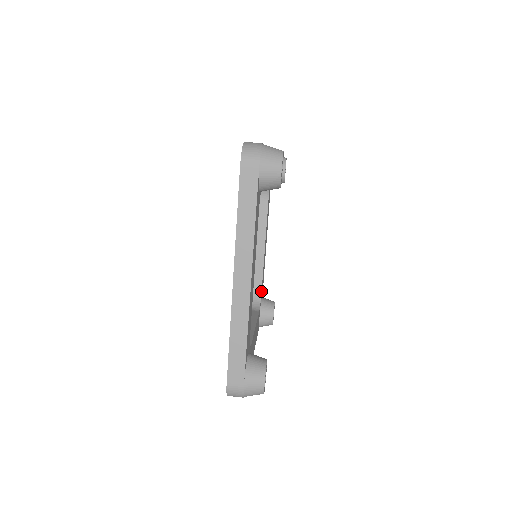
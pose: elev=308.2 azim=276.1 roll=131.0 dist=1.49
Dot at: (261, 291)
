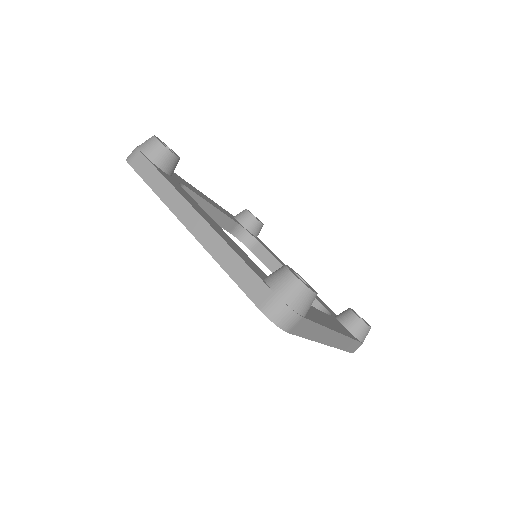
Dot at: (240, 226)
